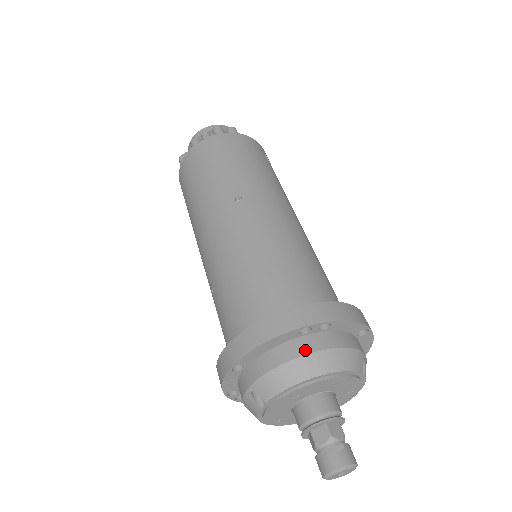
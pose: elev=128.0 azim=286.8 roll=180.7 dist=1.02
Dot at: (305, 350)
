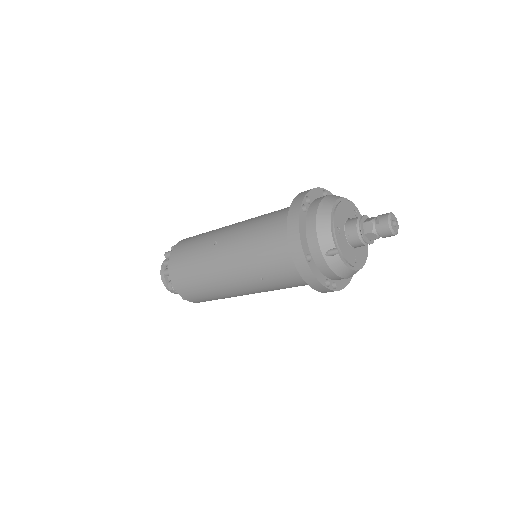
Dot at: (314, 212)
